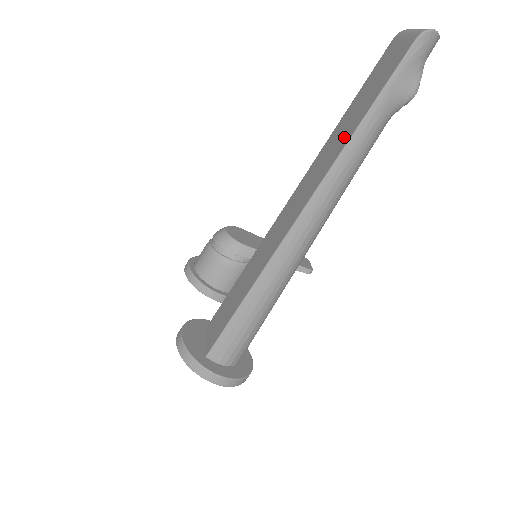
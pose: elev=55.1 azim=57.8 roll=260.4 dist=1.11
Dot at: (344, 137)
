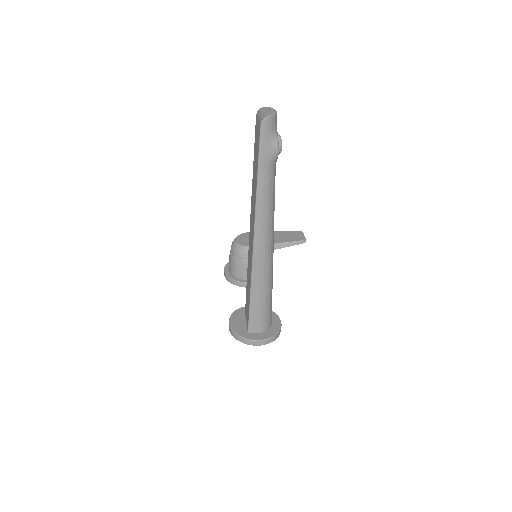
Dot at: (255, 188)
